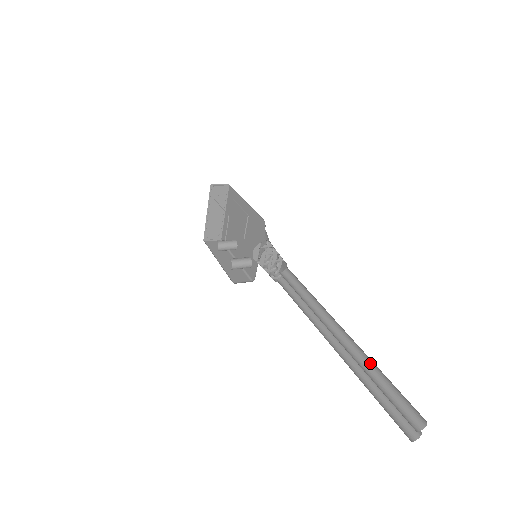
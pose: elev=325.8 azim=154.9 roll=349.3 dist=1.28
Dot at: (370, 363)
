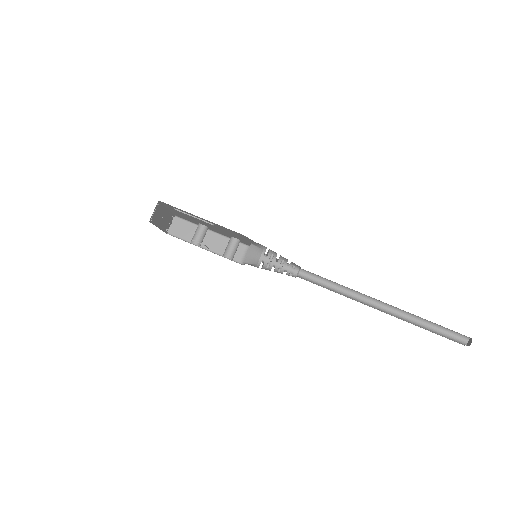
Dot at: (418, 317)
